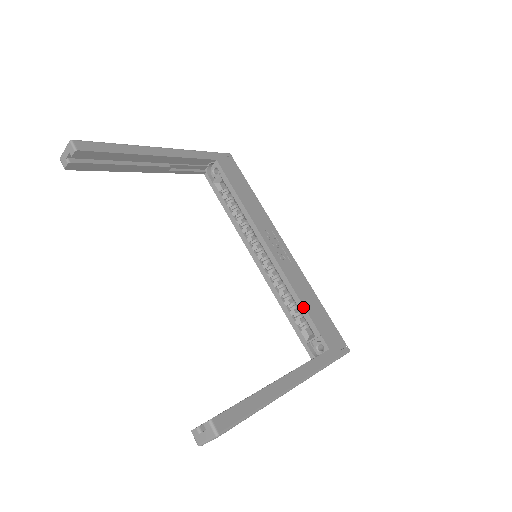
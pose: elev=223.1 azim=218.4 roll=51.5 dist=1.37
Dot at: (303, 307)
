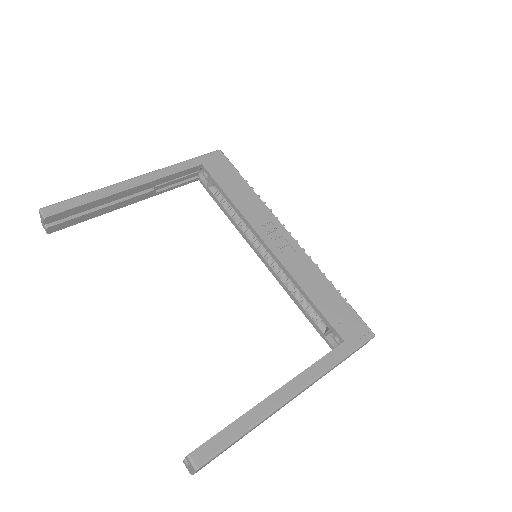
Dot at: (310, 301)
